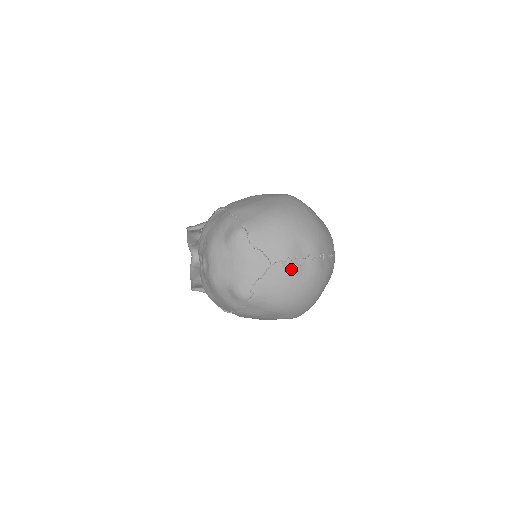
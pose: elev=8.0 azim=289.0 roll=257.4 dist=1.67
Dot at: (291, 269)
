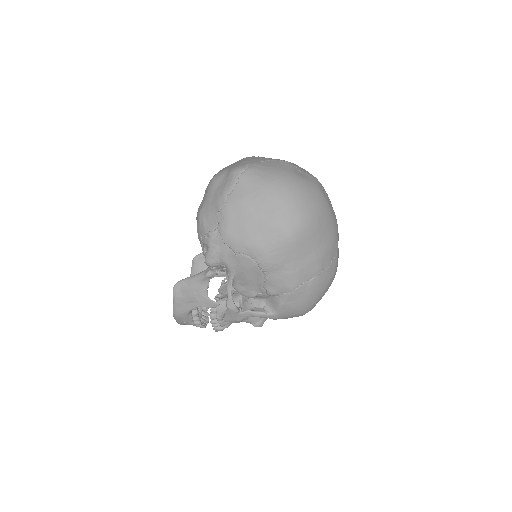
Dot at: (289, 165)
